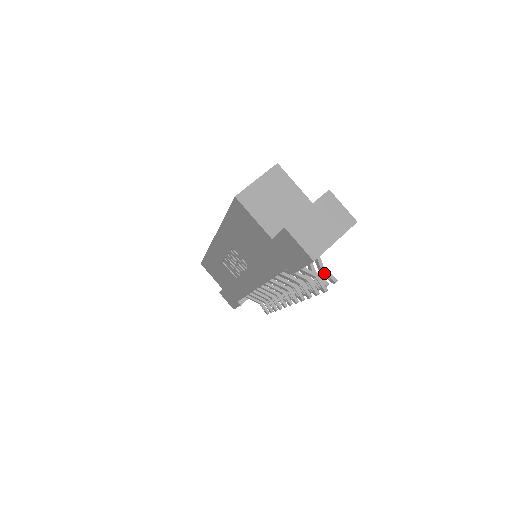
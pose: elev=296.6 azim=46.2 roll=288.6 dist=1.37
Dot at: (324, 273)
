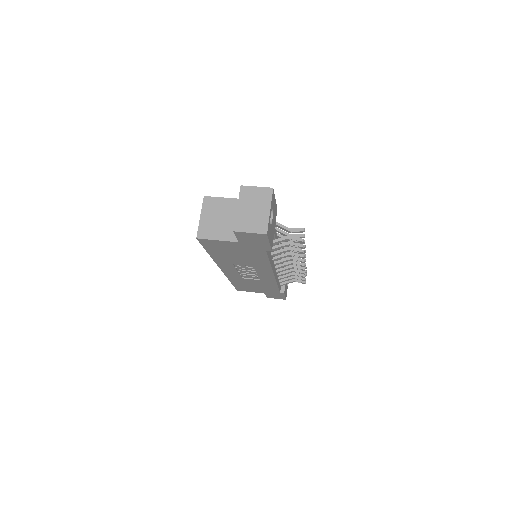
Dot at: (293, 231)
